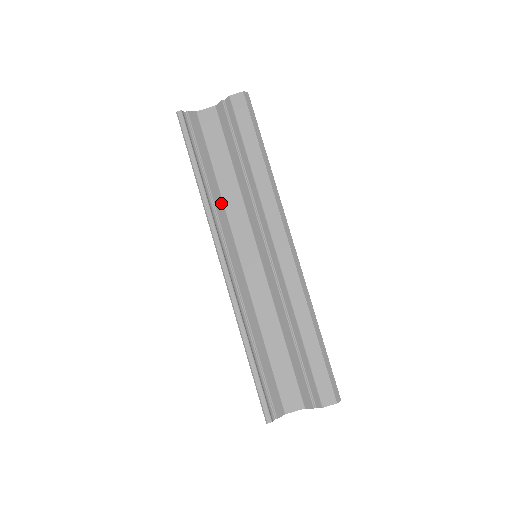
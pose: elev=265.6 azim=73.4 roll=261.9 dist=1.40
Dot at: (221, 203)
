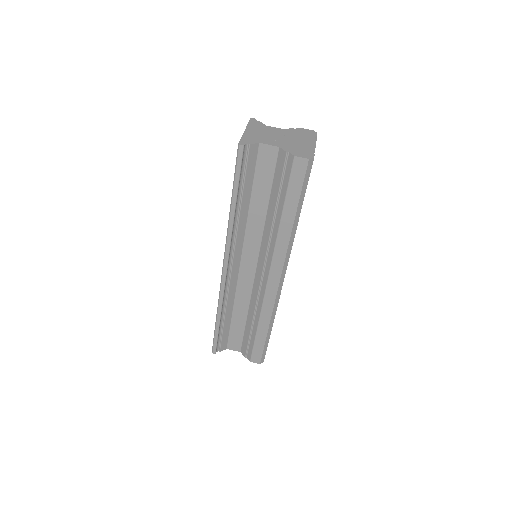
Dot at: (244, 225)
